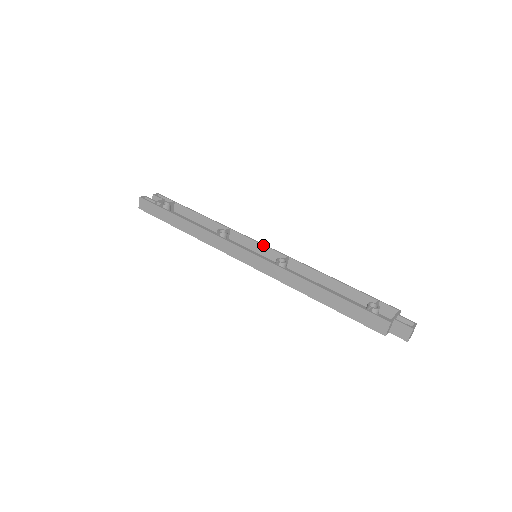
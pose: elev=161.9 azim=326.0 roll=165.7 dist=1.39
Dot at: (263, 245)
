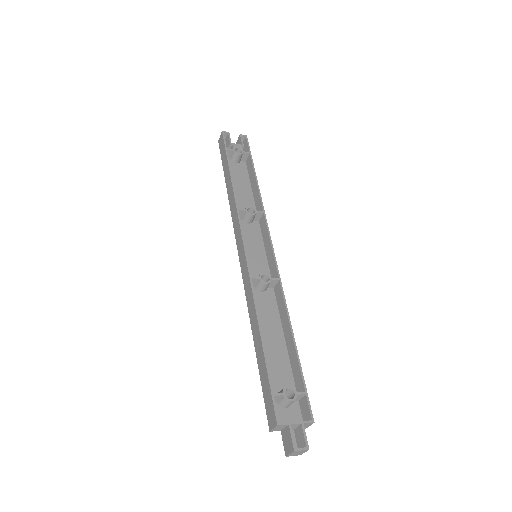
Dot at: (272, 250)
